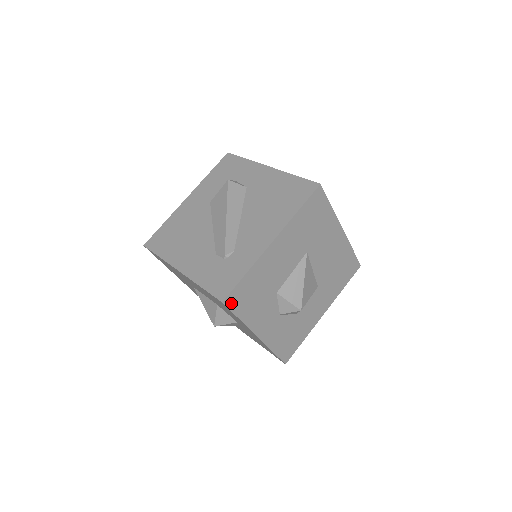
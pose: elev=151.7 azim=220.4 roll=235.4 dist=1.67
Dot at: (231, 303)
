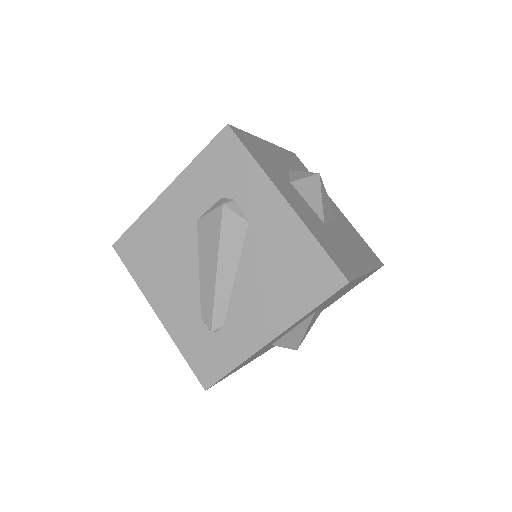
Dot at: (216, 383)
